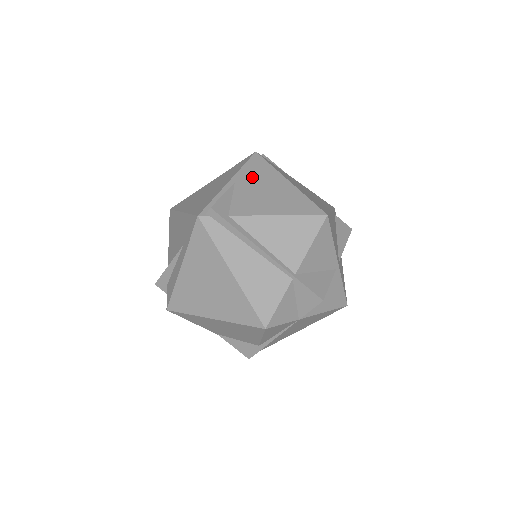
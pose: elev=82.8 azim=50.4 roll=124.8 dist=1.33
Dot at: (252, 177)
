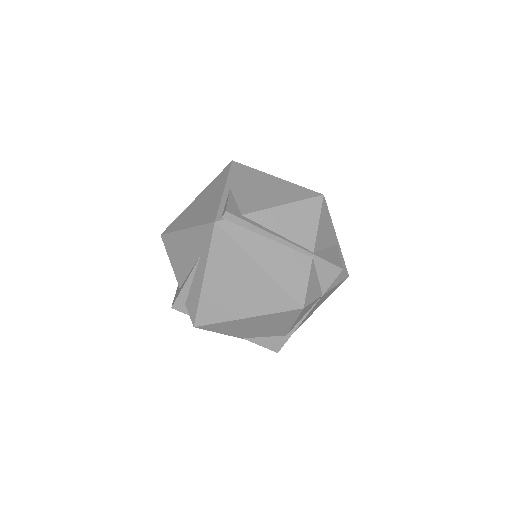
Dot at: (242, 181)
